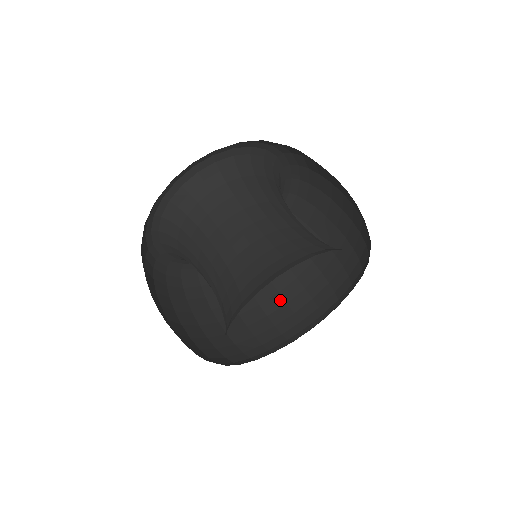
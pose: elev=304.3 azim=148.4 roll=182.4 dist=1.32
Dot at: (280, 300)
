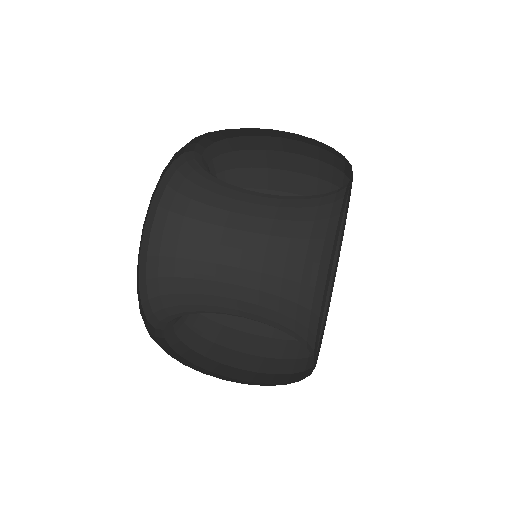
Dot at: (263, 339)
